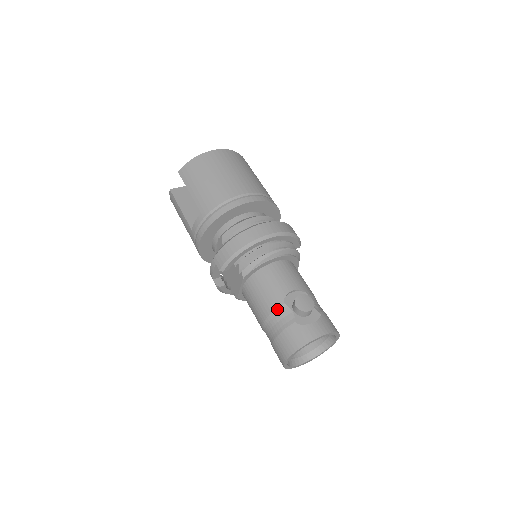
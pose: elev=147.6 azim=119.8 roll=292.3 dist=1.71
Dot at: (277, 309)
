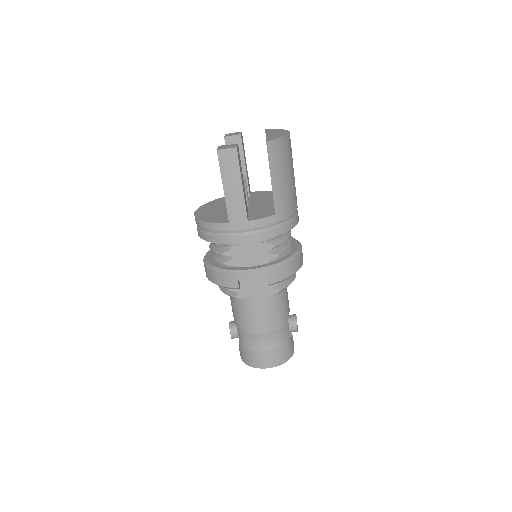
Dot at: (284, 327)
